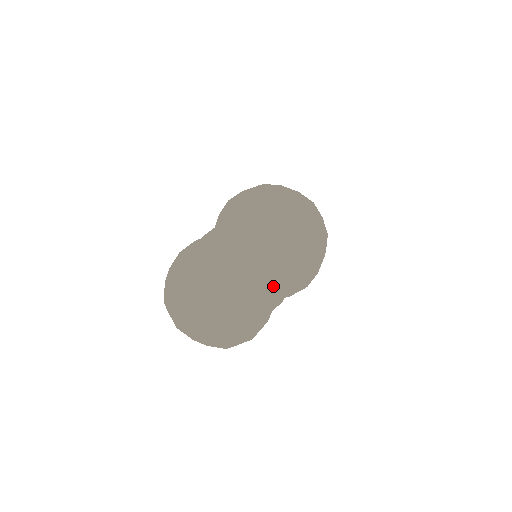
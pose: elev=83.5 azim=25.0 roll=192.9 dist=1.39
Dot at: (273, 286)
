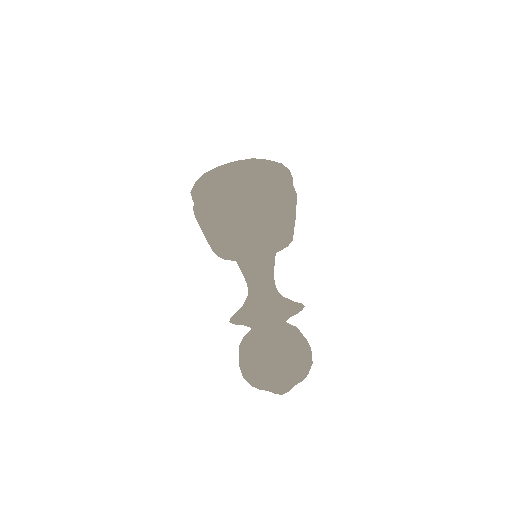
Dot at: occluded
